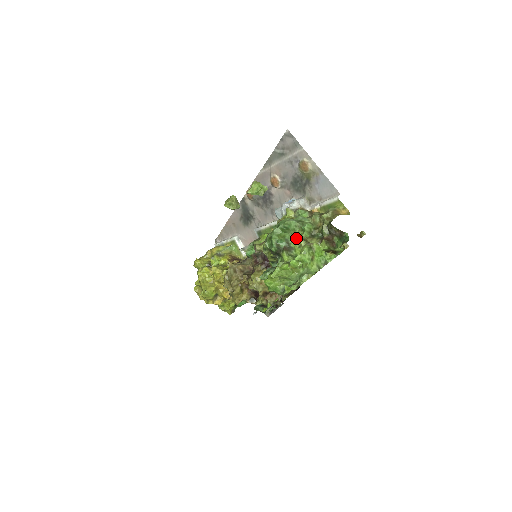
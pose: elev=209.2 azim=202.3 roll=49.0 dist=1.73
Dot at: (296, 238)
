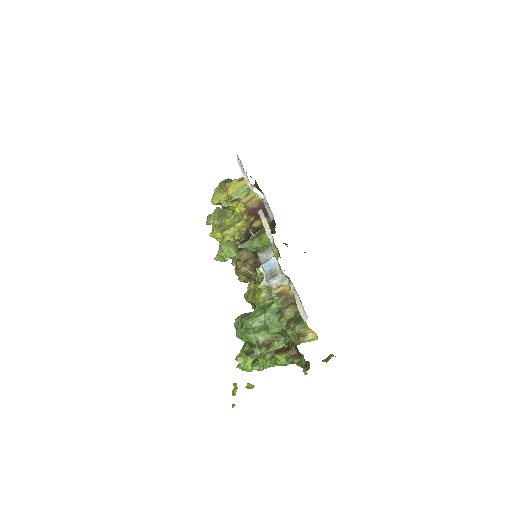
Dot at: (259, 344)
